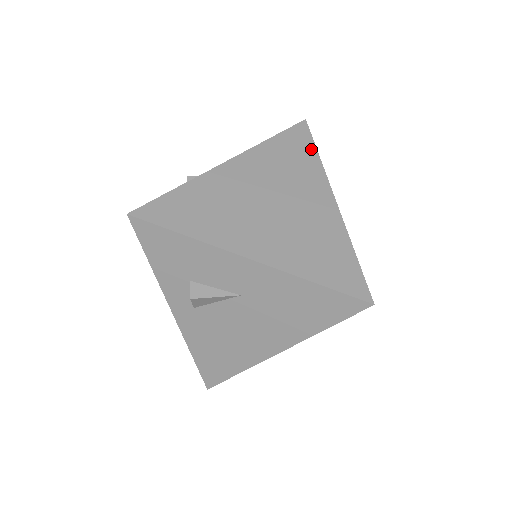
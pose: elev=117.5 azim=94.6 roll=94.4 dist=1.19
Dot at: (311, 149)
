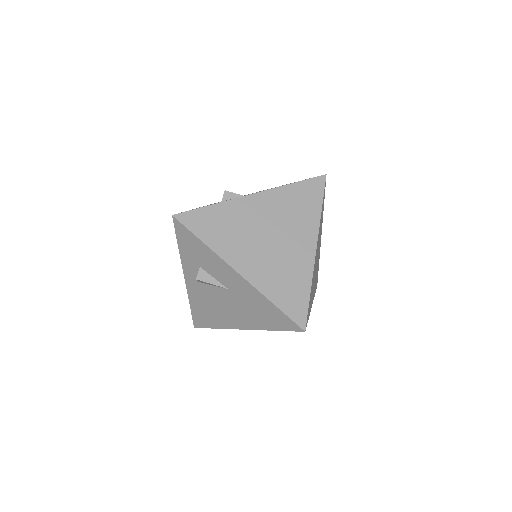
Dot at: (318, 202)
